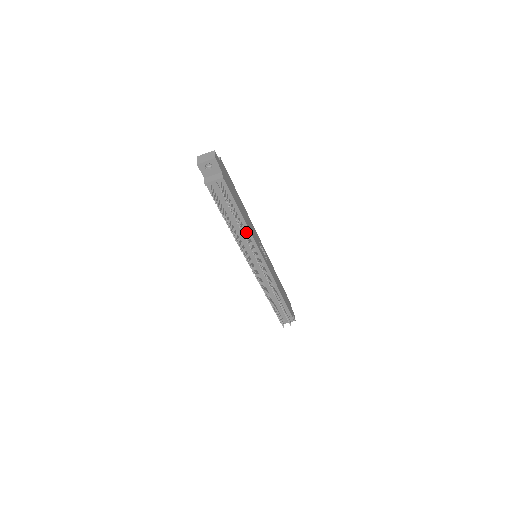
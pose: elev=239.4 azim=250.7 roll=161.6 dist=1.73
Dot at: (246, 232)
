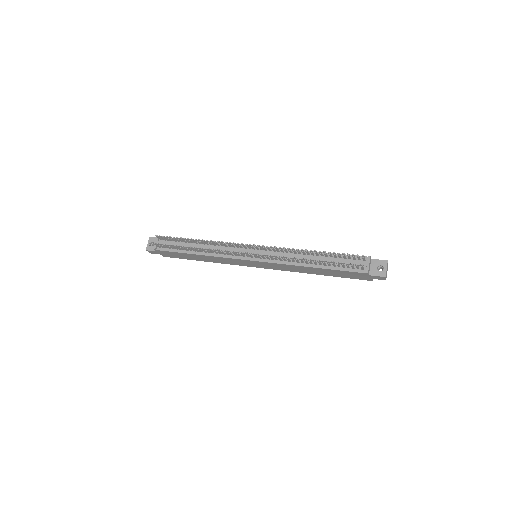
Dot at: (214, 245)
